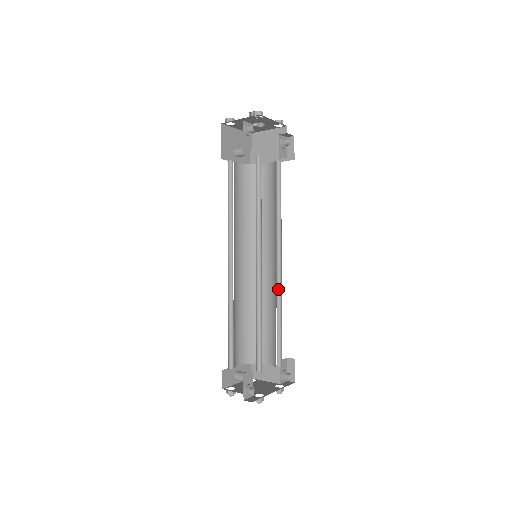
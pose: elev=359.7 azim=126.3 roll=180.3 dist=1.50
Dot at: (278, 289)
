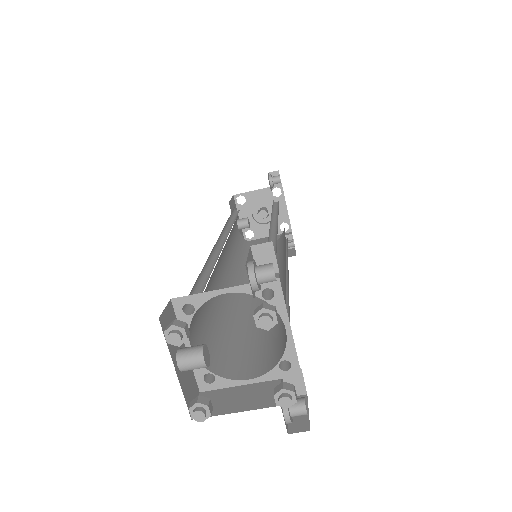
Dot at: occluded
